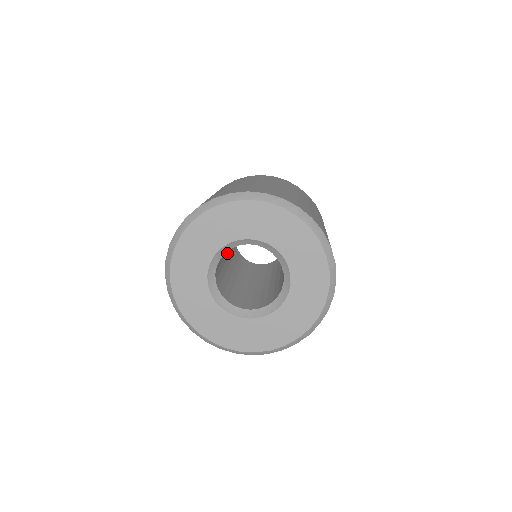
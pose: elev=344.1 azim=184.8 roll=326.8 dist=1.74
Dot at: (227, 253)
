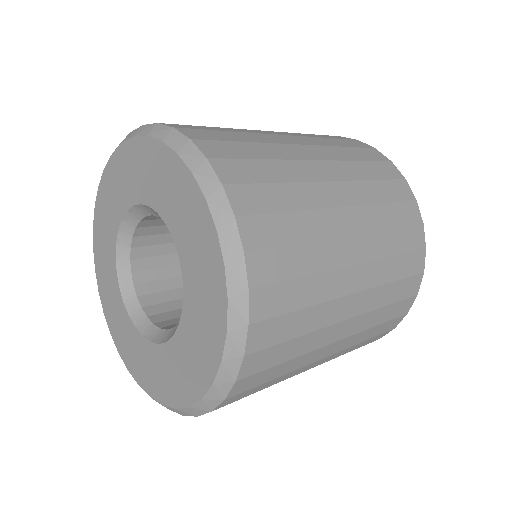
Dot at: occluded
